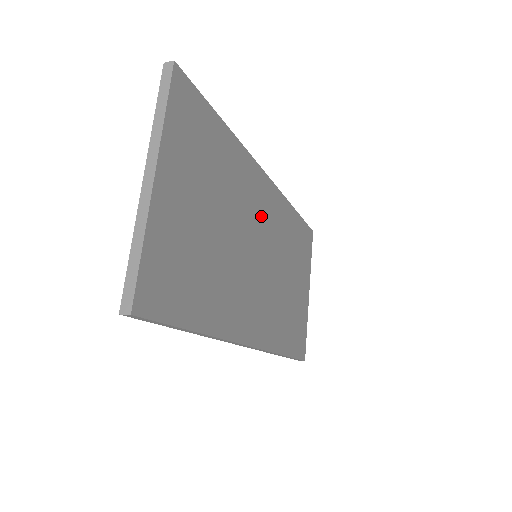
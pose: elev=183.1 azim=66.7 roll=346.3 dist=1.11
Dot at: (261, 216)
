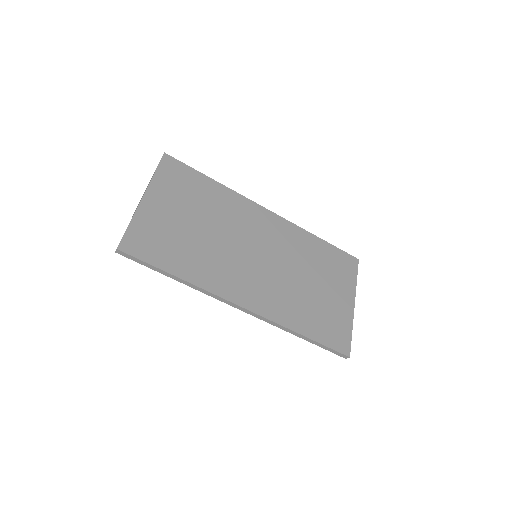
Dot at: (260, 232)
